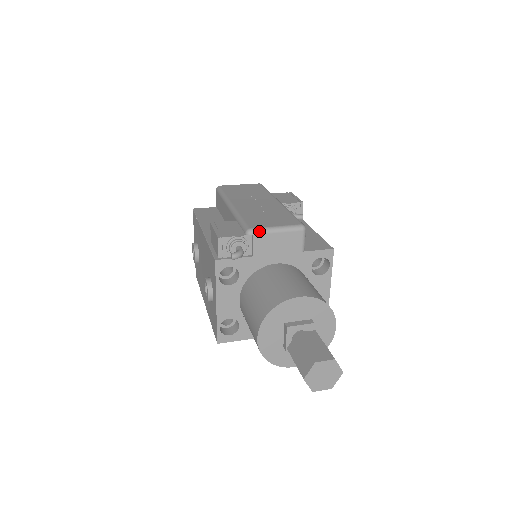
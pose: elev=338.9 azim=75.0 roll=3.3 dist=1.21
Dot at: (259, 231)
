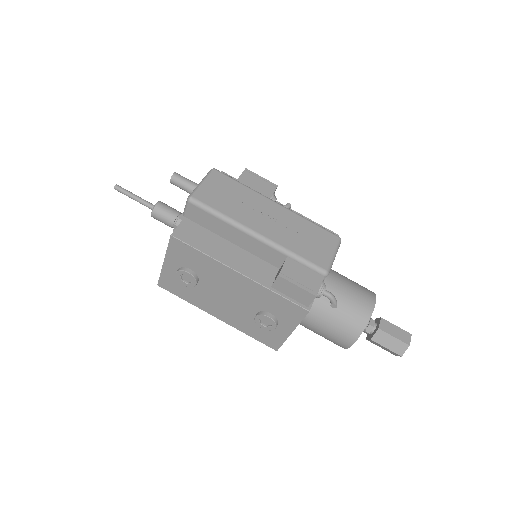
Dot at: occluded
